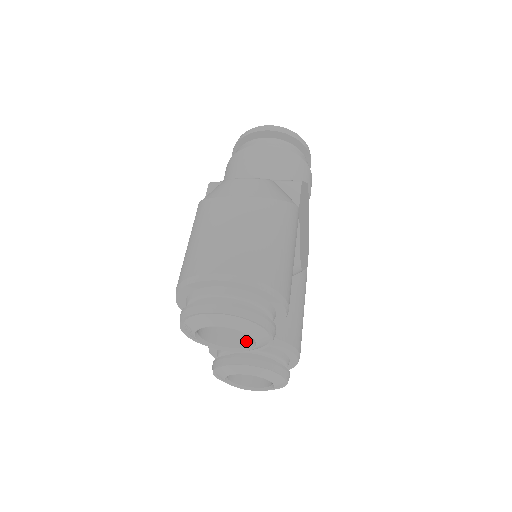
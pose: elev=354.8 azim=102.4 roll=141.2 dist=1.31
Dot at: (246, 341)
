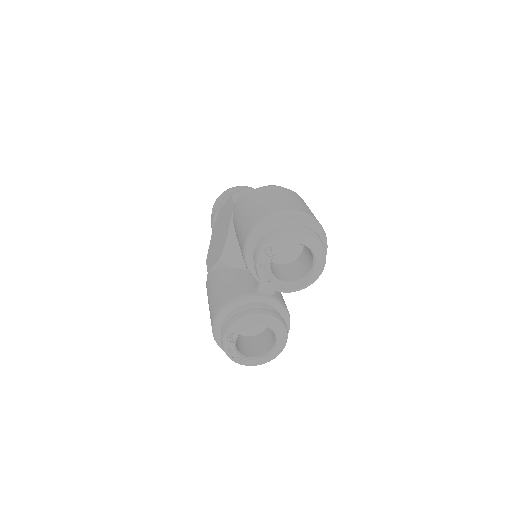
Dot at: (294, 279)
